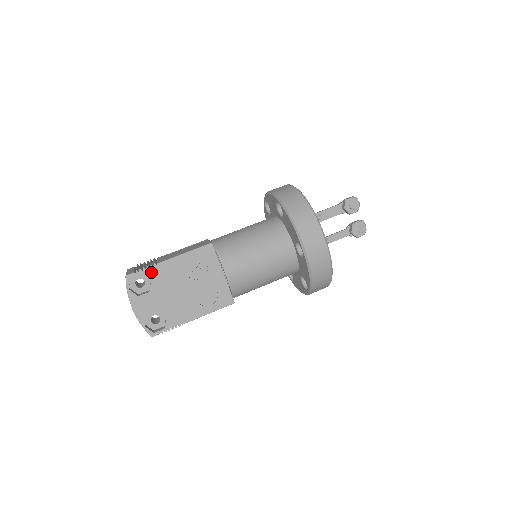
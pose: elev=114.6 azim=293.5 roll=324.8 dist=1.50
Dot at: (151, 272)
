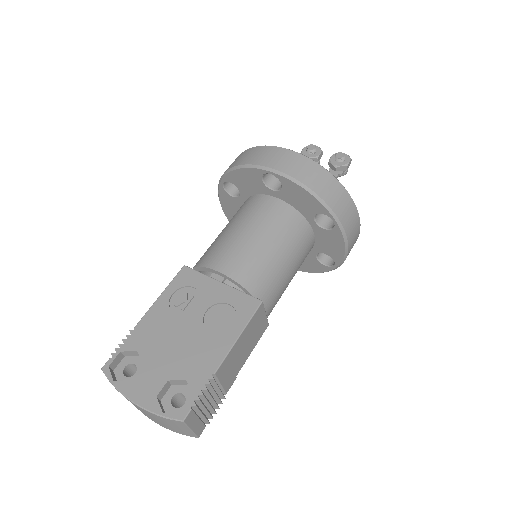
Dot at: (131, 342)
